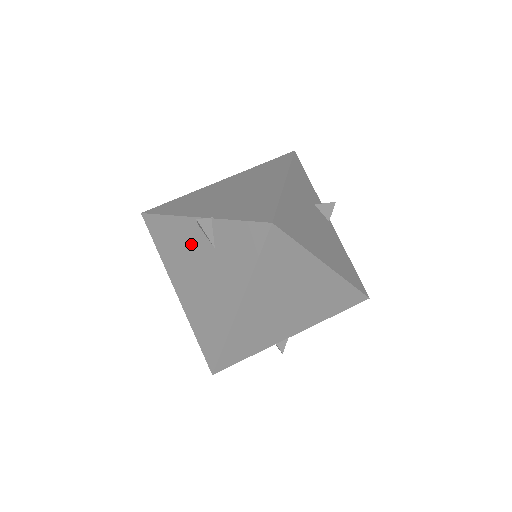
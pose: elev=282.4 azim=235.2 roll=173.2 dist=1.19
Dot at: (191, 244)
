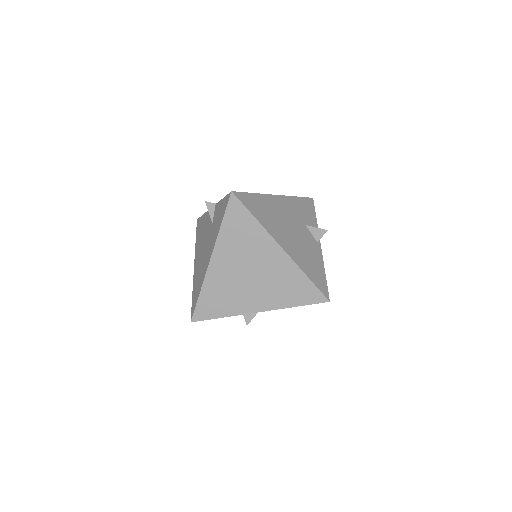
Dot at: (206, 227)
